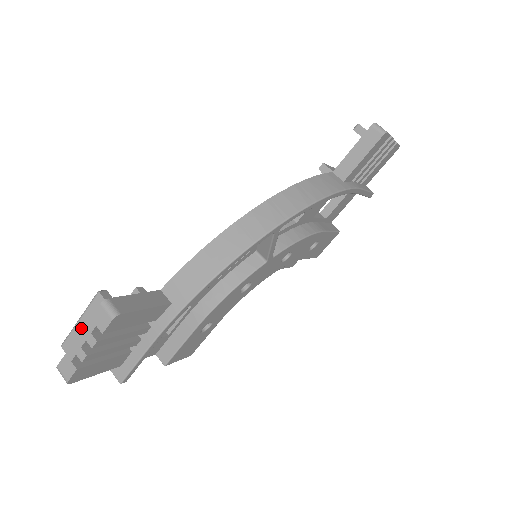
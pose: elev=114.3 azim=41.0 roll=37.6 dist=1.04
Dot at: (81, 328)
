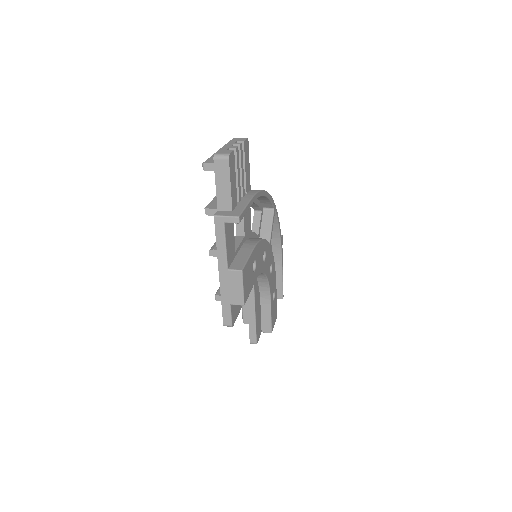
Dot at: occluded
